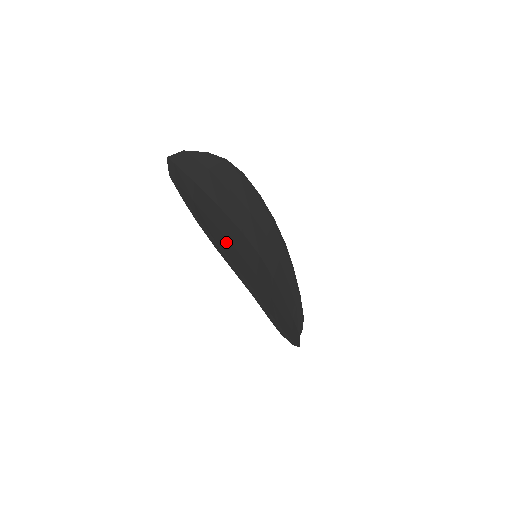
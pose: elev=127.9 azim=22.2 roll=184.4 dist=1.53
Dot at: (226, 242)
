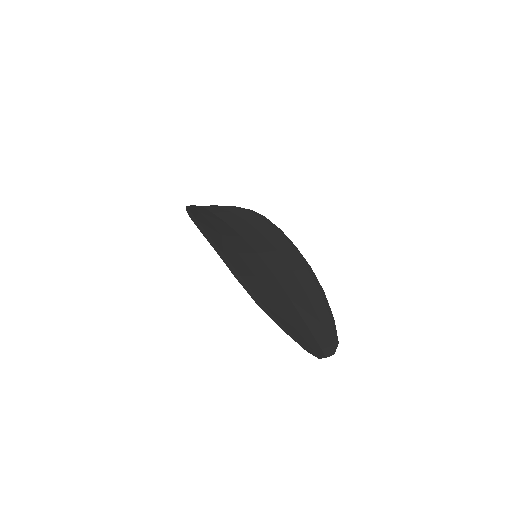
Dot at: (211, 227)
